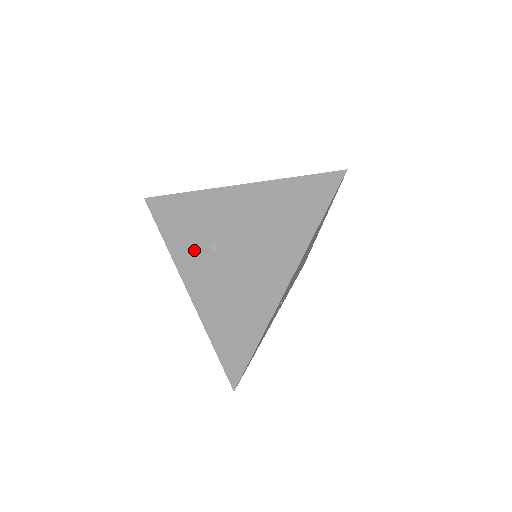
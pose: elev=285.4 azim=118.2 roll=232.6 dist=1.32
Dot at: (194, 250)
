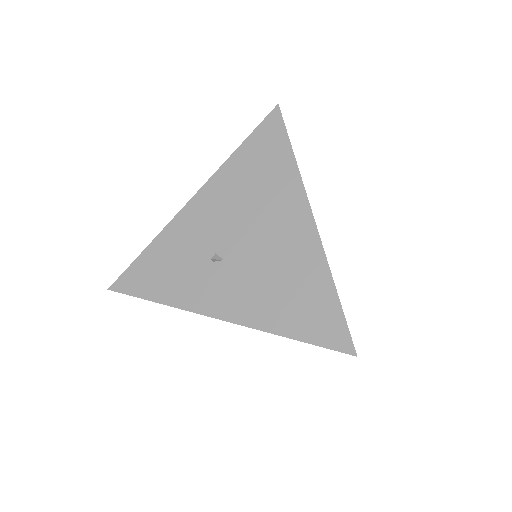
Dot at: (200, 280)
